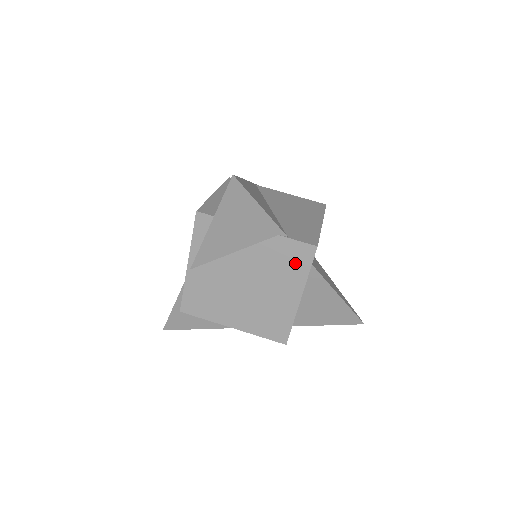
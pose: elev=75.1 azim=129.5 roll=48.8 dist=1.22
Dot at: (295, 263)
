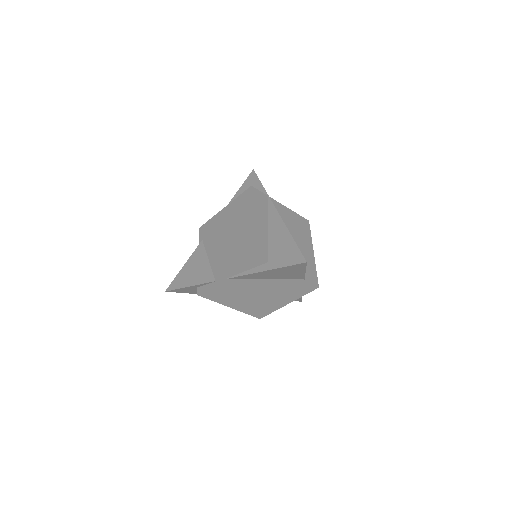
Dot at: (299, 291)
